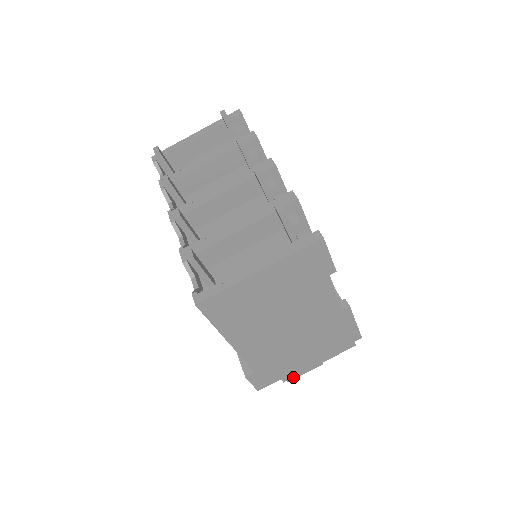
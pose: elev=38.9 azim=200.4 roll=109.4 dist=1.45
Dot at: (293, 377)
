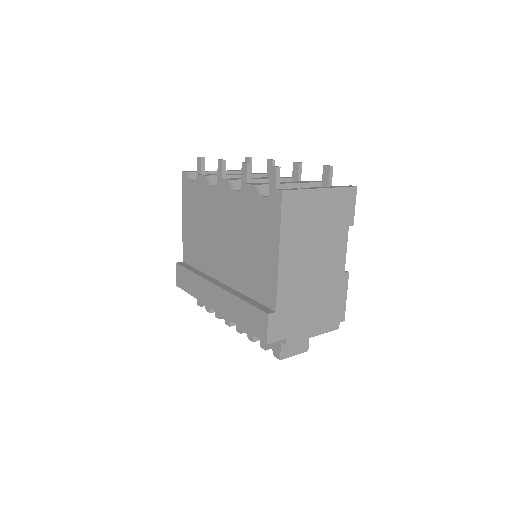
Dot at: (285, 355)
